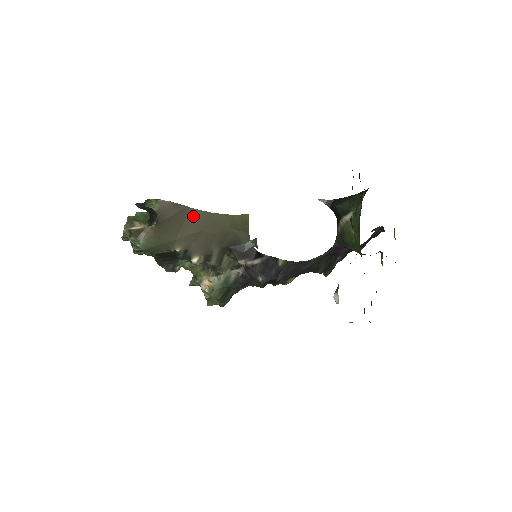
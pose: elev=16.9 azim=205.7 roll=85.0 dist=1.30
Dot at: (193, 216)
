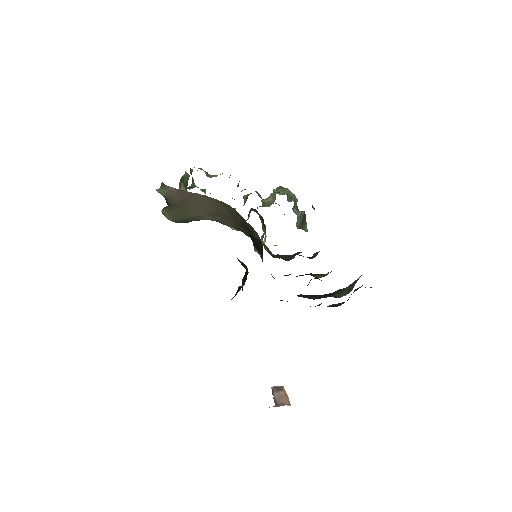
Dot at: (203, 200)
